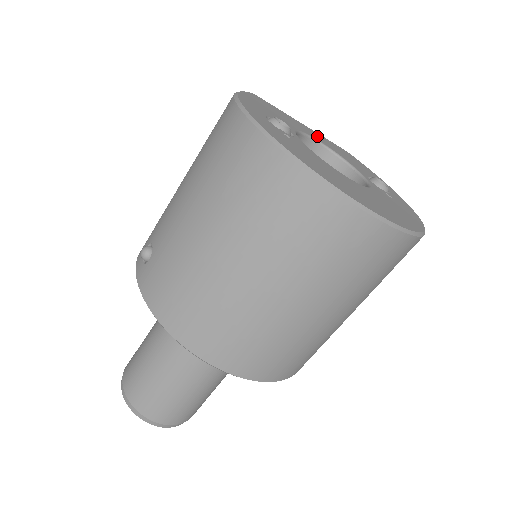
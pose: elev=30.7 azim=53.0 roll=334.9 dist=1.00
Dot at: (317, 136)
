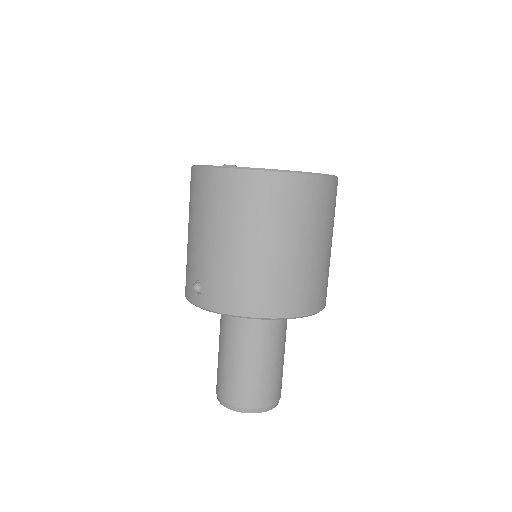
Dot at: occluded
